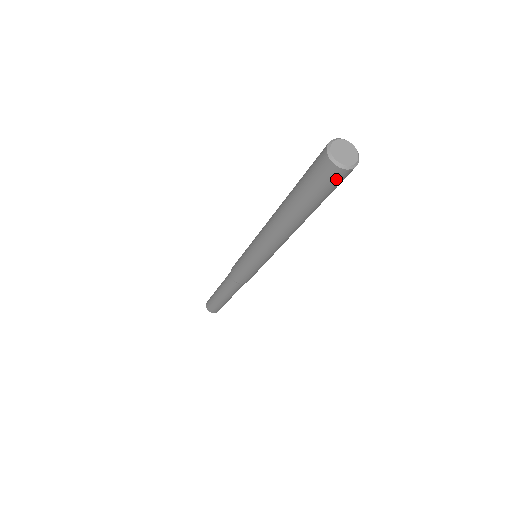
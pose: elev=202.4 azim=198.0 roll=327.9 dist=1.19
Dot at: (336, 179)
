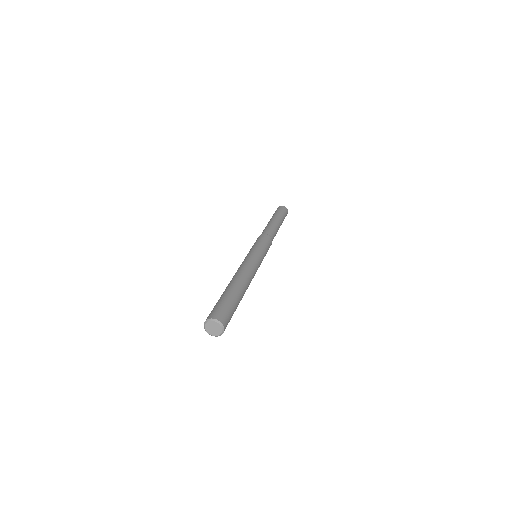
Dot at: occluded
